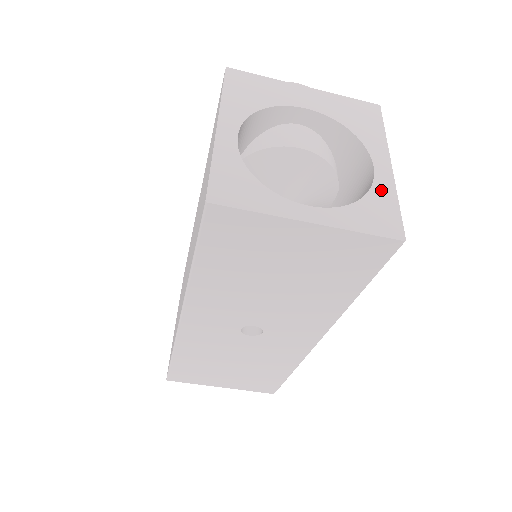
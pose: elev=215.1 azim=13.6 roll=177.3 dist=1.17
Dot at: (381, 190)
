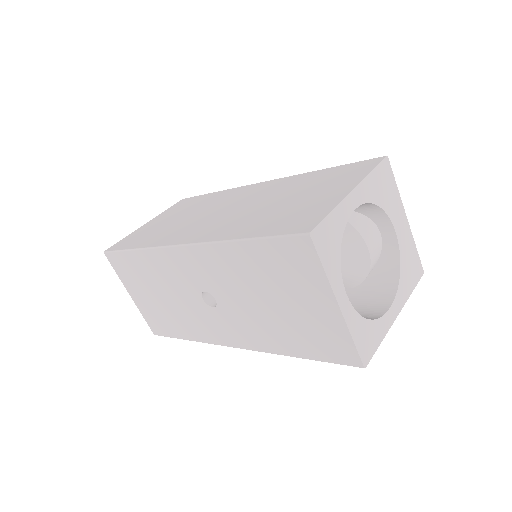
Dot at: (381, 325)
